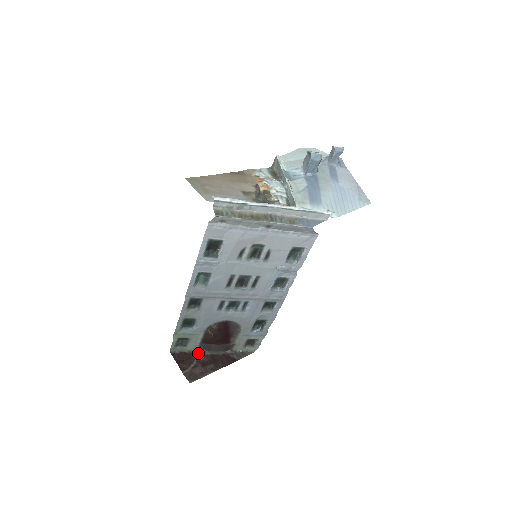
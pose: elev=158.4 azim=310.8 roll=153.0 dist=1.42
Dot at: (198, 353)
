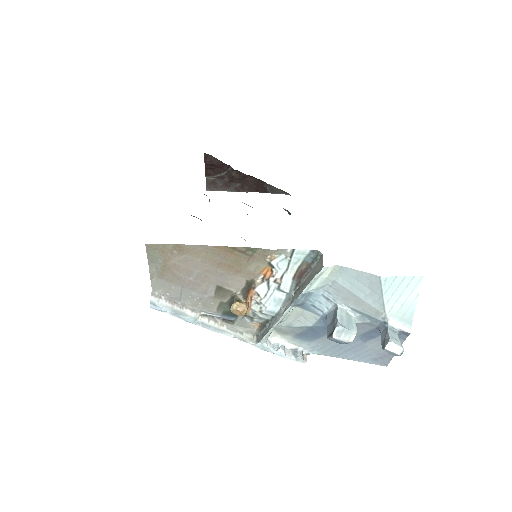
Dot at: (232, 168)
